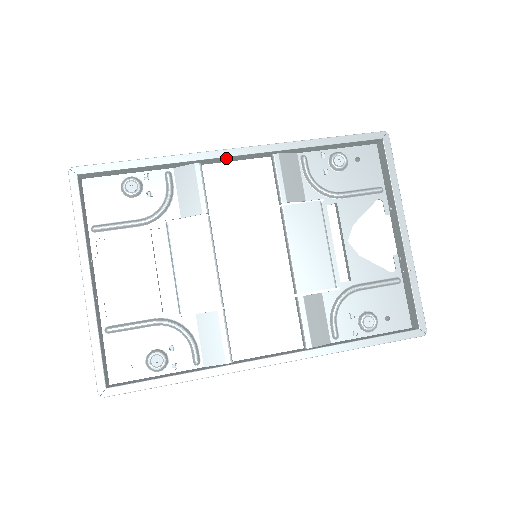
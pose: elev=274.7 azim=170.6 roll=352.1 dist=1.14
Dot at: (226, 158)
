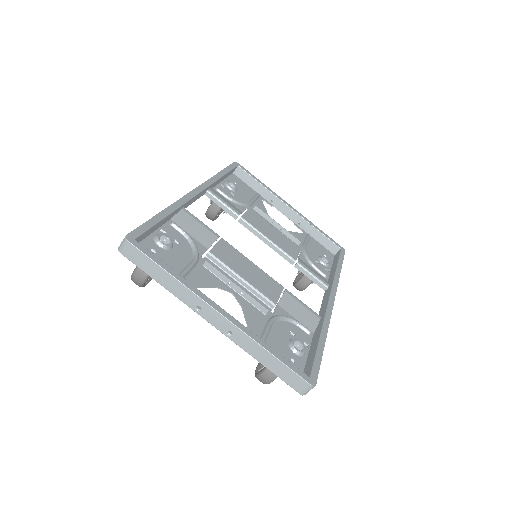
Dot at: (194, 198)
